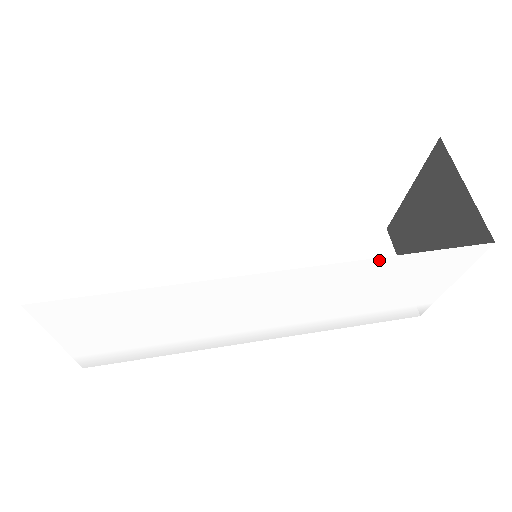
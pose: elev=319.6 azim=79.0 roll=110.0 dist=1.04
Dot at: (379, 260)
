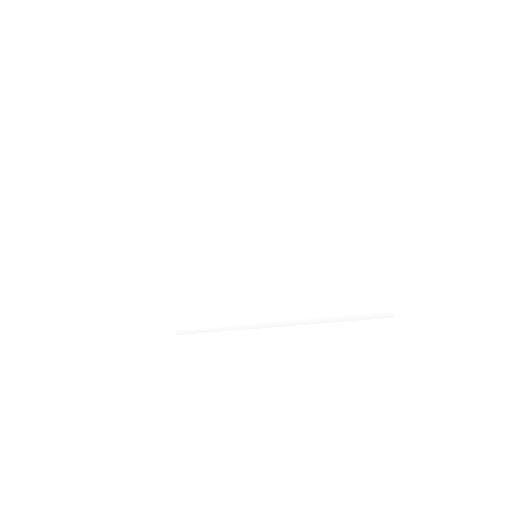
Dot at: (258, 222)
